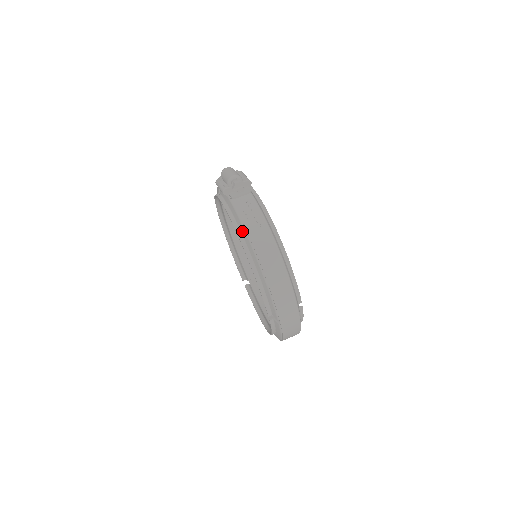
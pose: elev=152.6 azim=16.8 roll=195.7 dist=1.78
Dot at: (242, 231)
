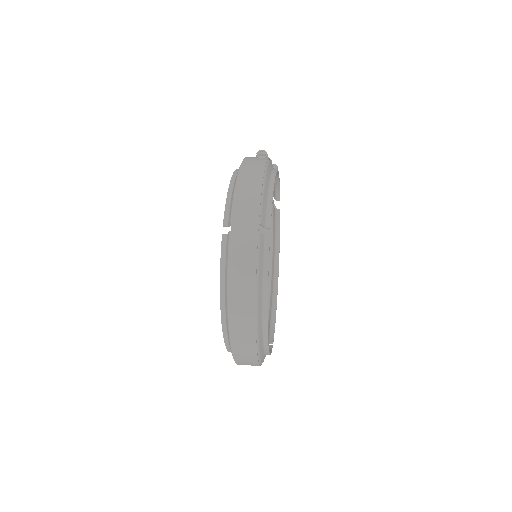
Dot at: occluded
